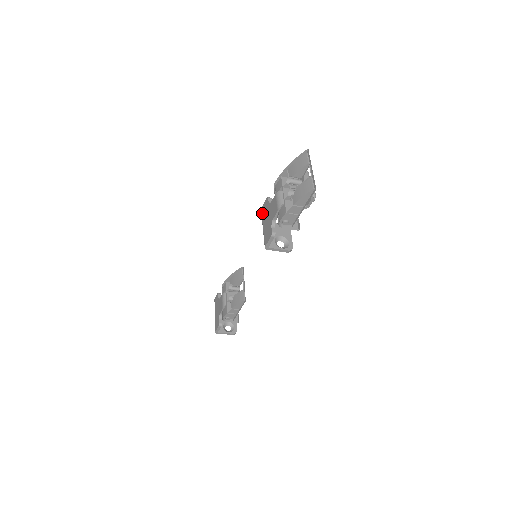
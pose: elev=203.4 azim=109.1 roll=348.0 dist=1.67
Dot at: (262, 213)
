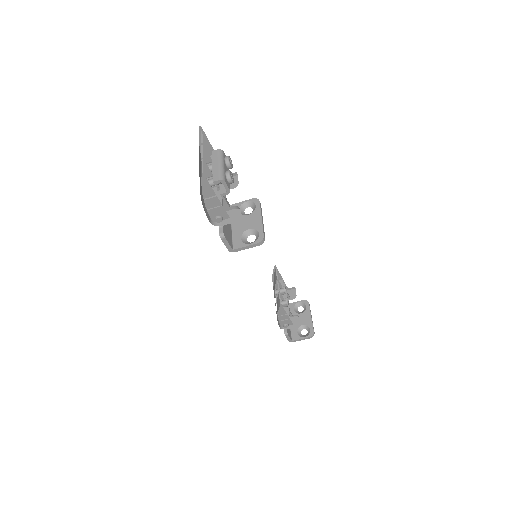
Dot at: occluded
